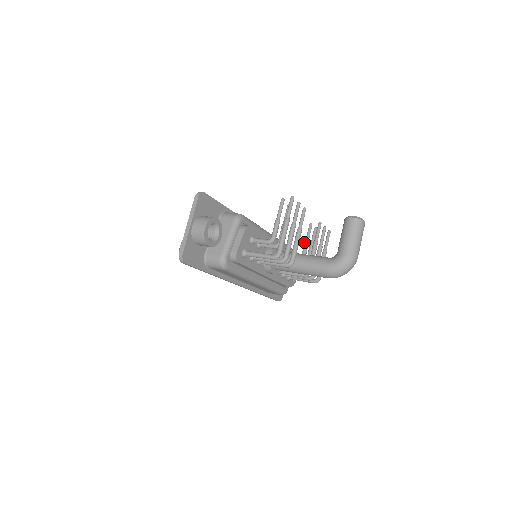
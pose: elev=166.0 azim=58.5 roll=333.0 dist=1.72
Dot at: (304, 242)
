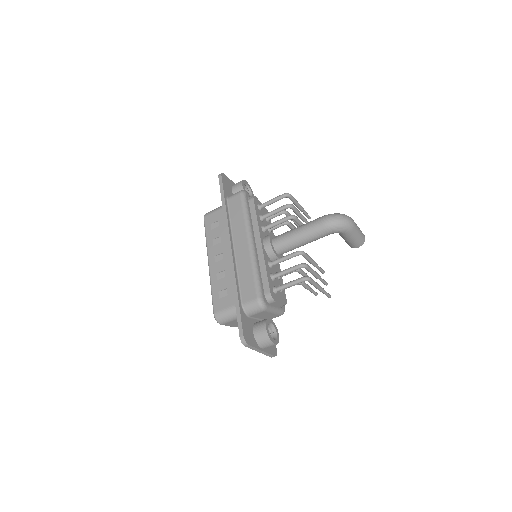
Dot at: occluded
